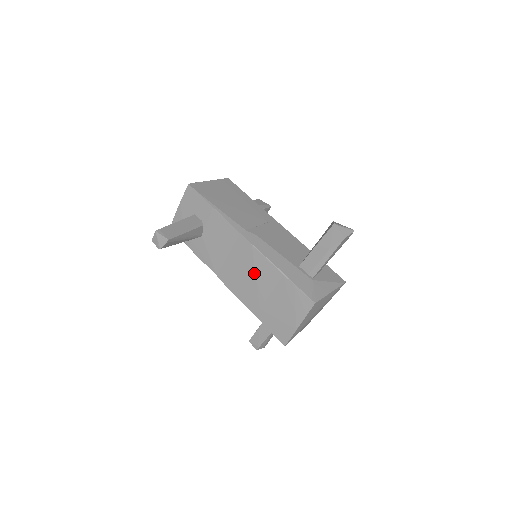
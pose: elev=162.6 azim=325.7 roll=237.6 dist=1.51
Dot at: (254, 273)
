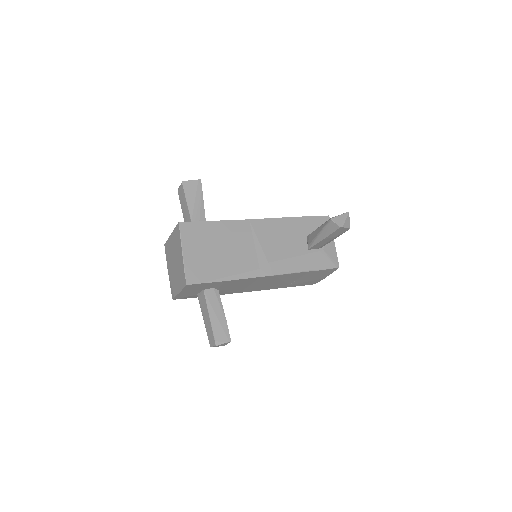
Dot at: (280, 281)
